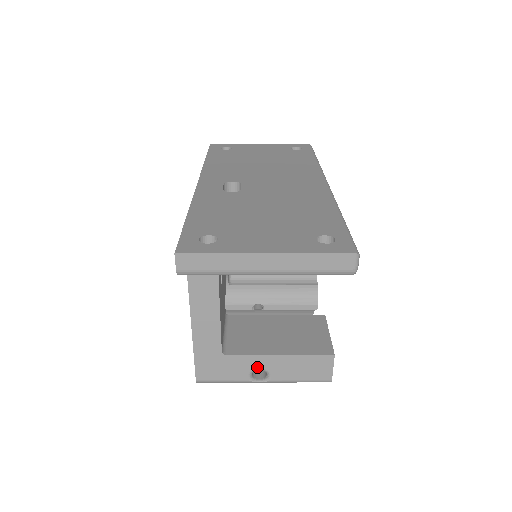
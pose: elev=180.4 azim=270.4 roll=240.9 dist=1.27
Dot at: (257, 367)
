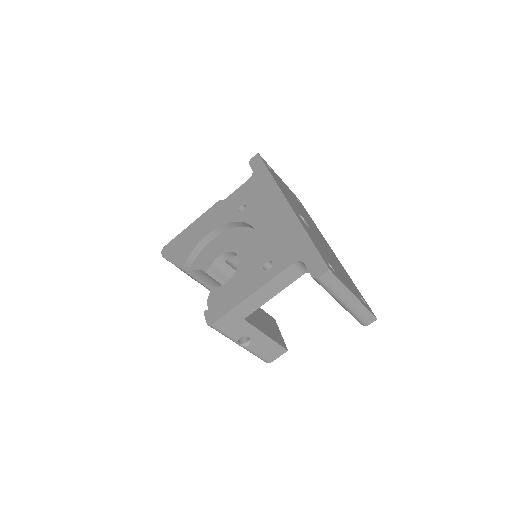
Dot at: (250, 336)
